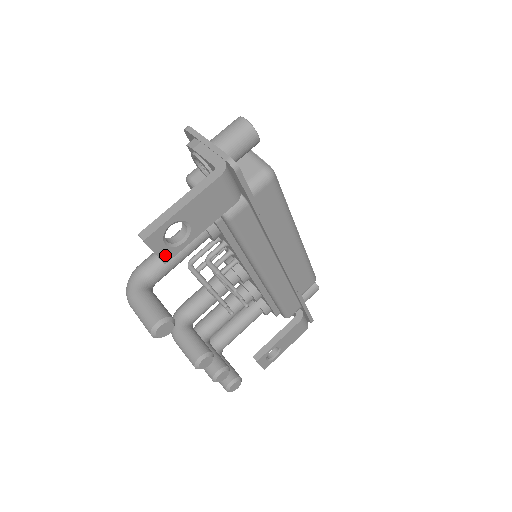
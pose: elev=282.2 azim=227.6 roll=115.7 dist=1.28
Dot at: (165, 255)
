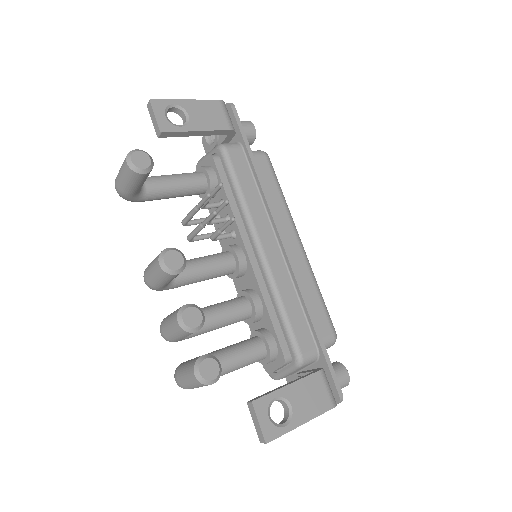
Dot at: (163, 125)
